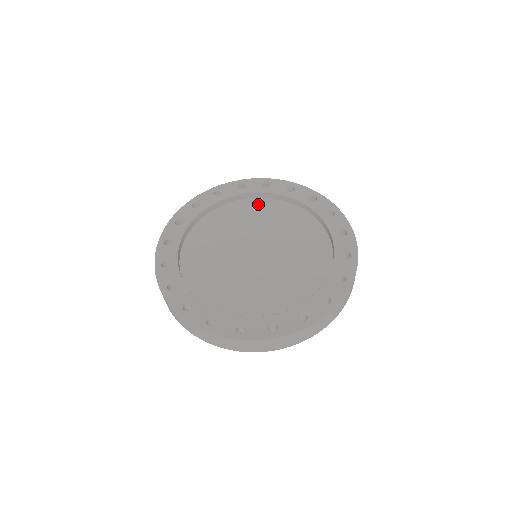
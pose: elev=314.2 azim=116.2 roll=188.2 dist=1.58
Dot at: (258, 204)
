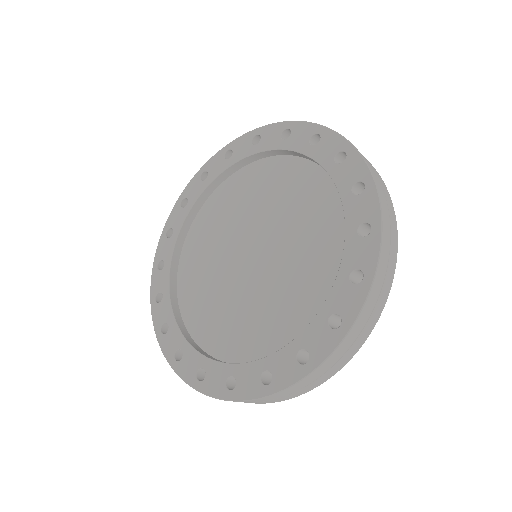
Dot at: (253, 173)
